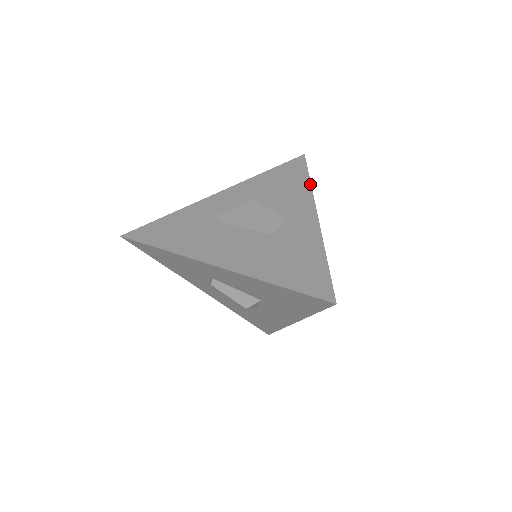
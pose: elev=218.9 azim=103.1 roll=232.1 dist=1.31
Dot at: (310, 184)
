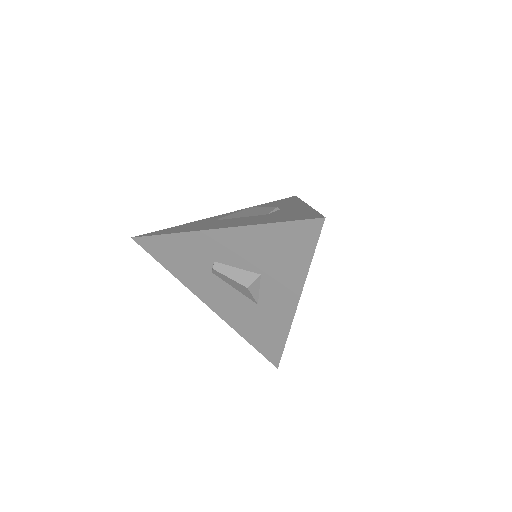
Dot at: (300, 200)
